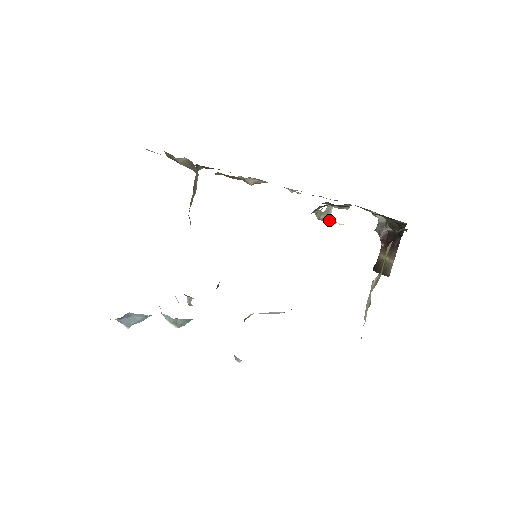
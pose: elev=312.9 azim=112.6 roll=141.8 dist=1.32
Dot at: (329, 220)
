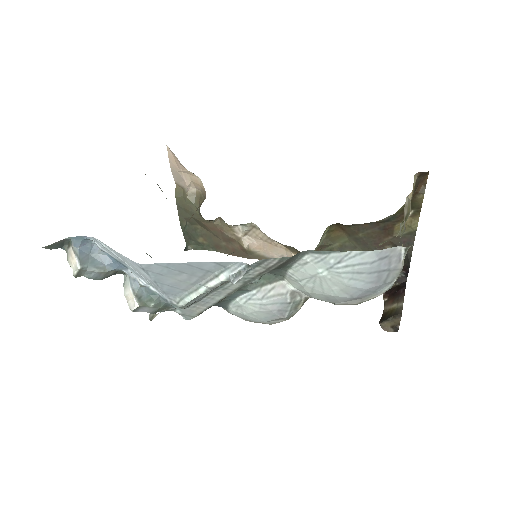
Dot at: occluded
